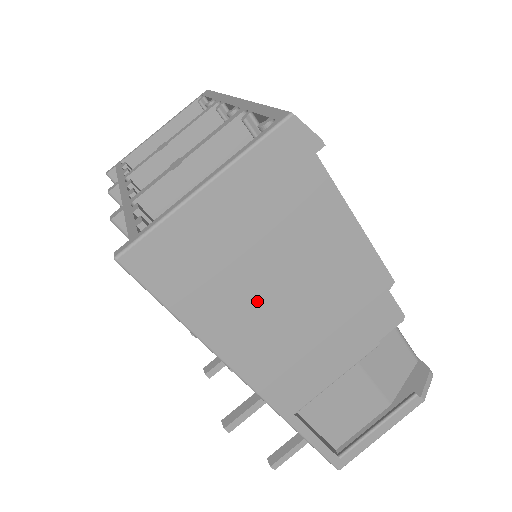
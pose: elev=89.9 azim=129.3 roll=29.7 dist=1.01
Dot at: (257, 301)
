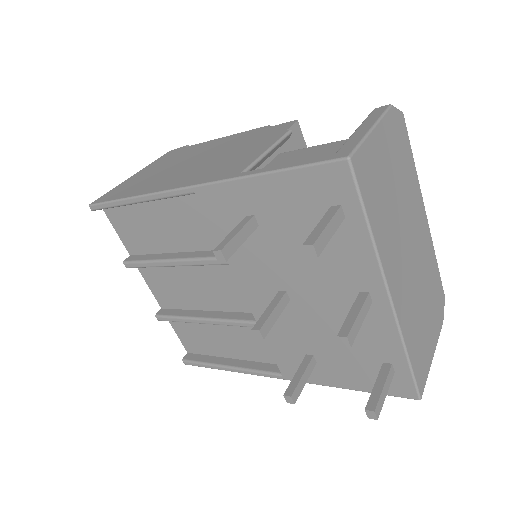
Dot at: (174, 172)
